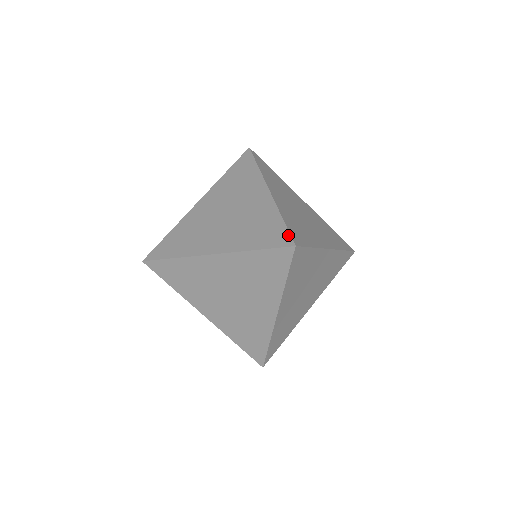
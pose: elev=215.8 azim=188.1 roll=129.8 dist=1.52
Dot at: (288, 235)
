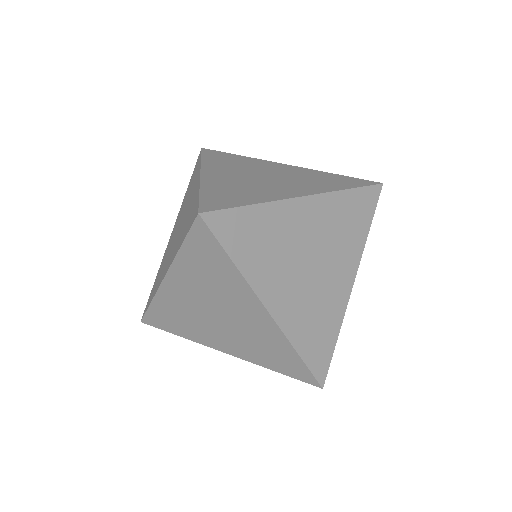
Dot at: (197, 207)
